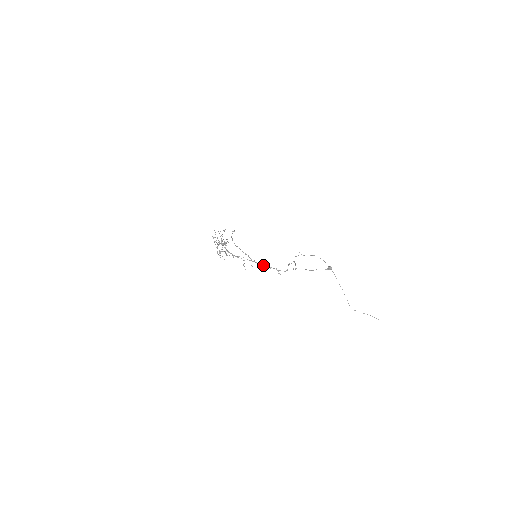
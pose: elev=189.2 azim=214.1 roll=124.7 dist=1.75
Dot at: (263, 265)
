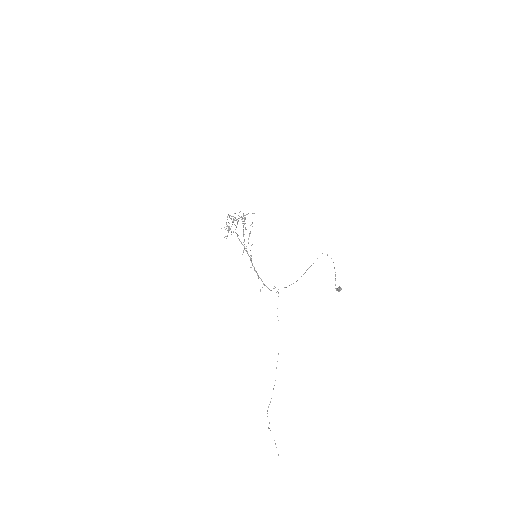
Dot at: occluded
